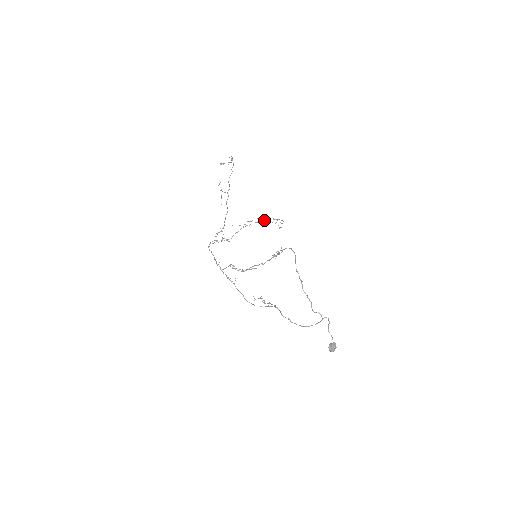
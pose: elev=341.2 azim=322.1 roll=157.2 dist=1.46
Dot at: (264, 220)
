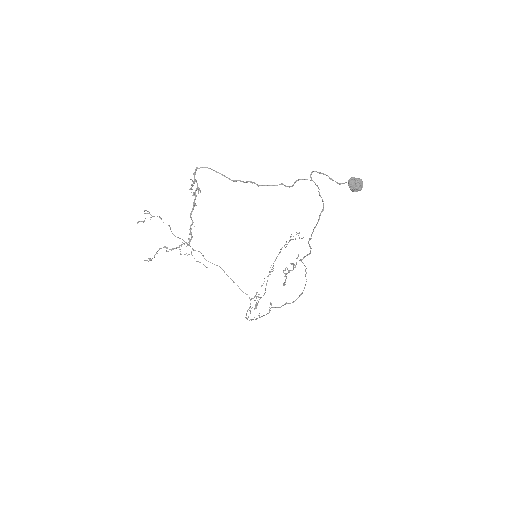
Dot at: (280, 249)
